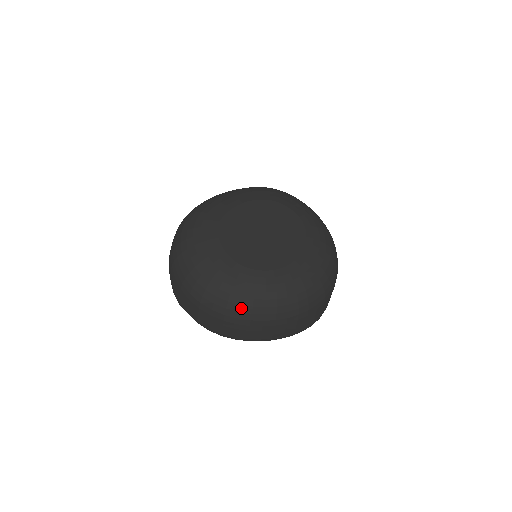
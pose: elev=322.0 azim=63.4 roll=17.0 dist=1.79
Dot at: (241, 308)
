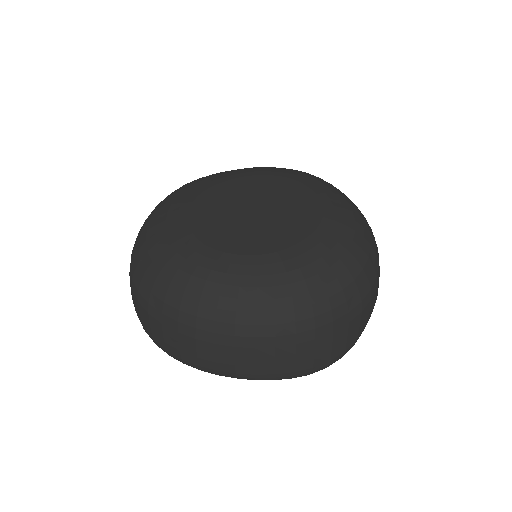
Dot at: (183, 304)
